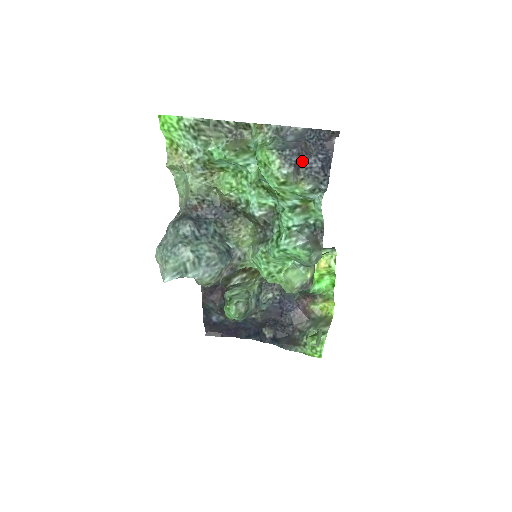
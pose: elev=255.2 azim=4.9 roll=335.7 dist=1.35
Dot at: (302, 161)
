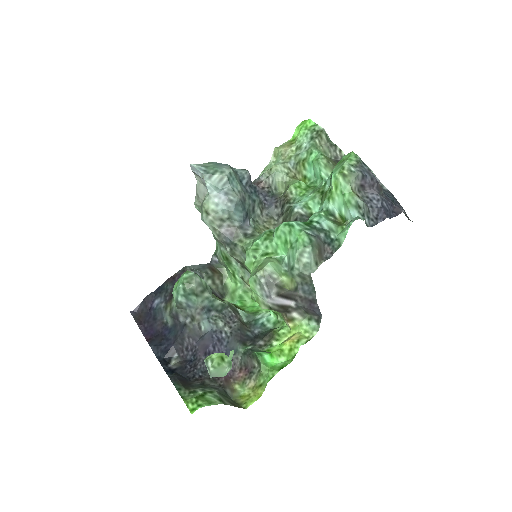
Dot at: (369, 188)
